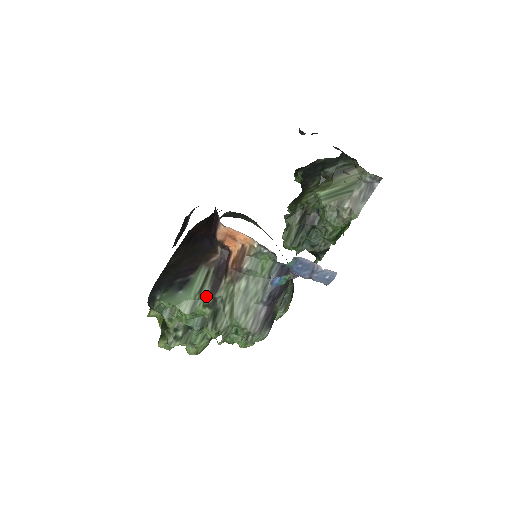
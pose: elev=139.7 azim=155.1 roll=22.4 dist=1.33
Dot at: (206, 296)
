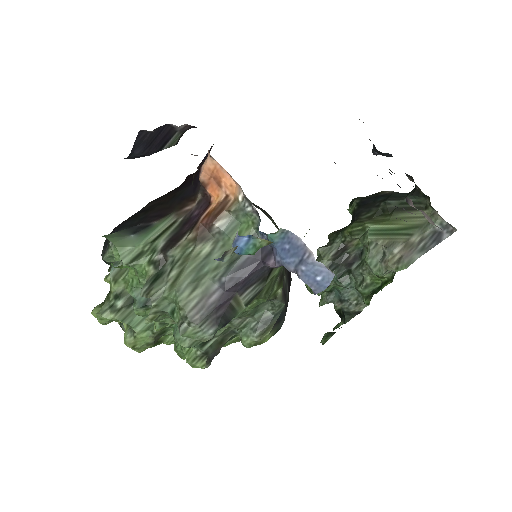
Dot at: (157, 250)
